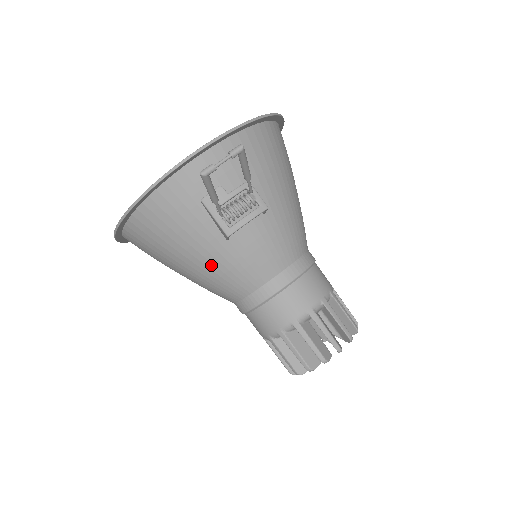
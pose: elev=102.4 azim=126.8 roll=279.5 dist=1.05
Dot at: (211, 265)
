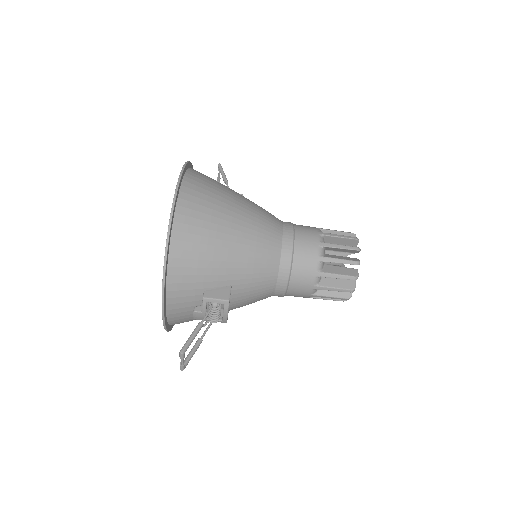
Dot at: occluded
